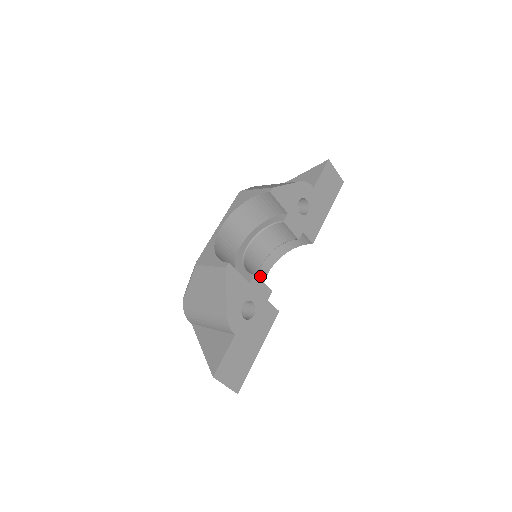
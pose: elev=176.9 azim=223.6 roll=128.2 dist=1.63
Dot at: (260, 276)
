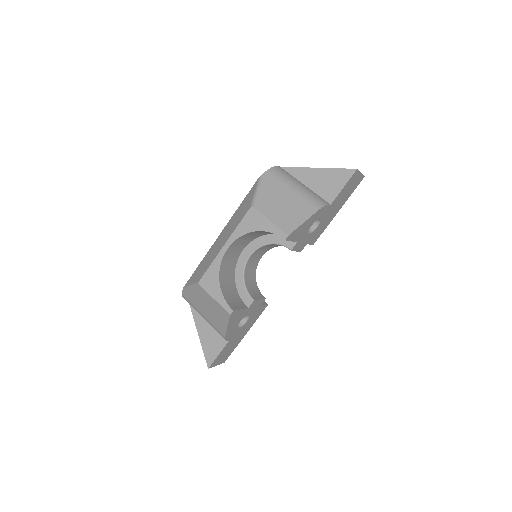
Dot at: occluded
